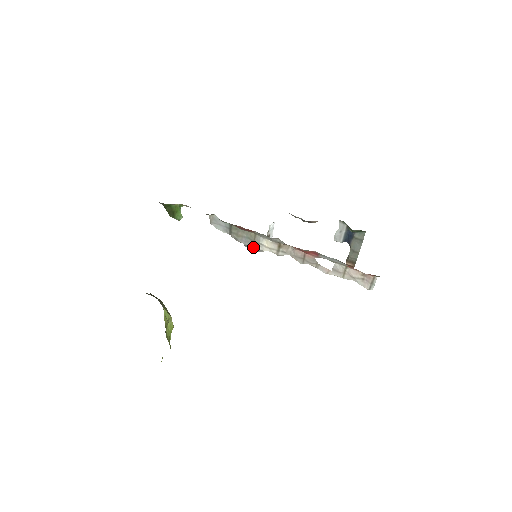
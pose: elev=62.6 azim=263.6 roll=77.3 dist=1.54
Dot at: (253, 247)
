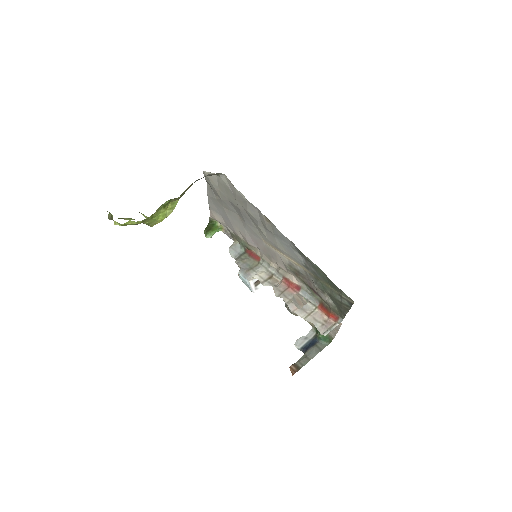
Dot at: (246, 272)
